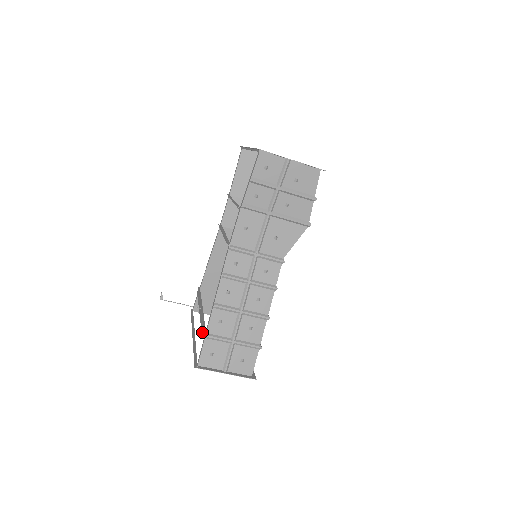
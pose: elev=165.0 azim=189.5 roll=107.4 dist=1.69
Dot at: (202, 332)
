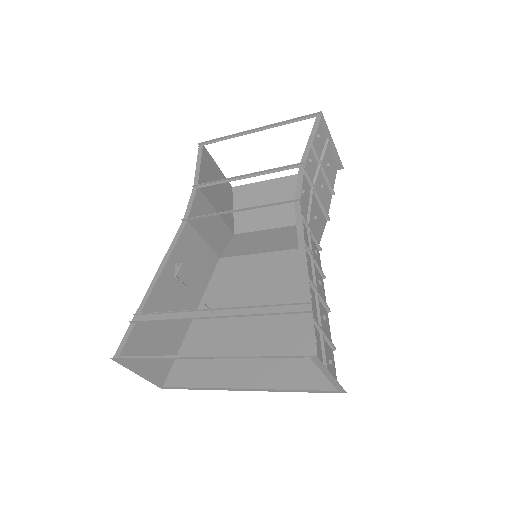
Dot at: (289, 312)
